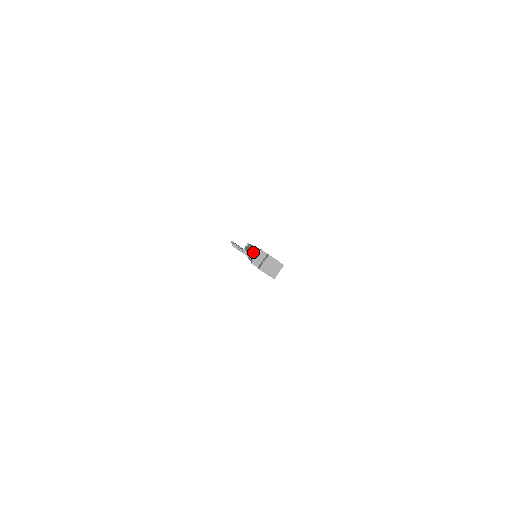
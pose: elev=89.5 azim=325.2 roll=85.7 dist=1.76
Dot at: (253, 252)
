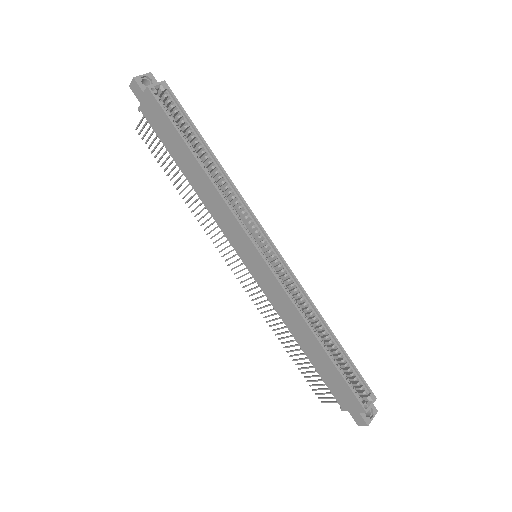
Dot at: occluded
